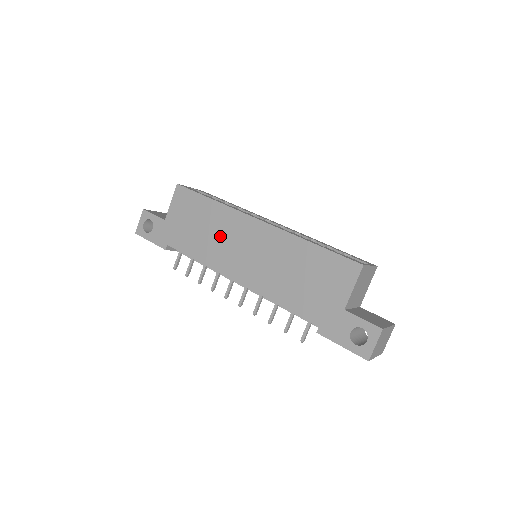
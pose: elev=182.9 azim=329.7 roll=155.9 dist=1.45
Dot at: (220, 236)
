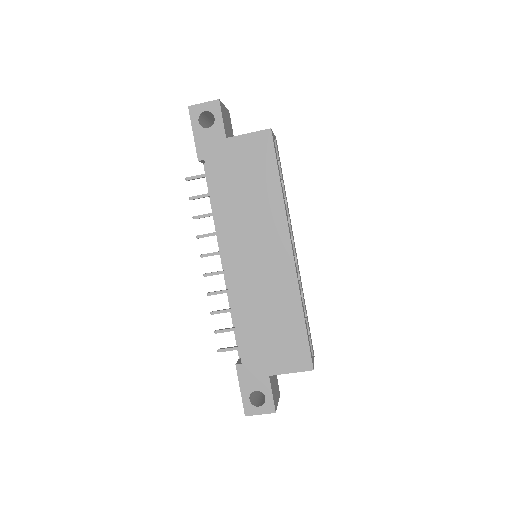
Dot at: (252, 219)
